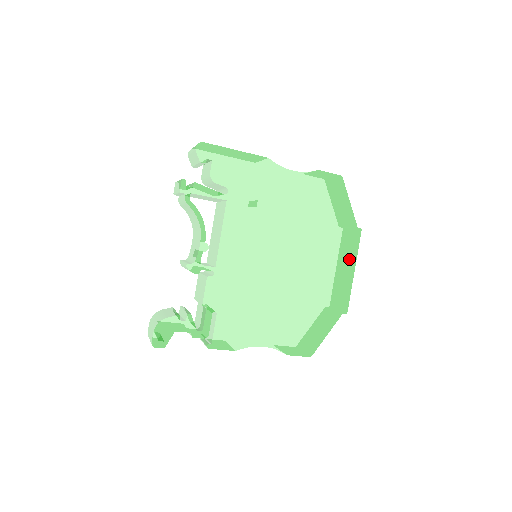
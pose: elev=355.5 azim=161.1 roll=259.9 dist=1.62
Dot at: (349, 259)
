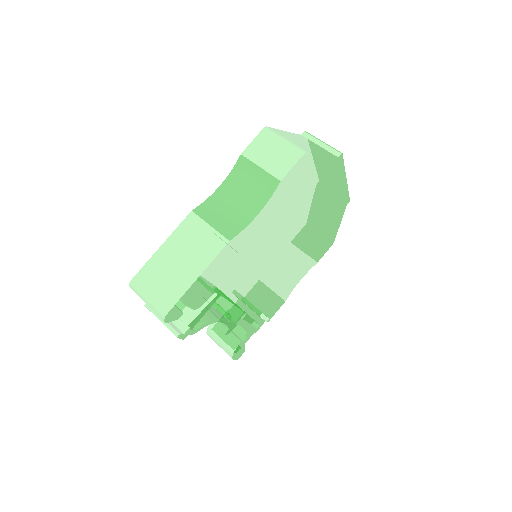
Dot at: (339, 181)
